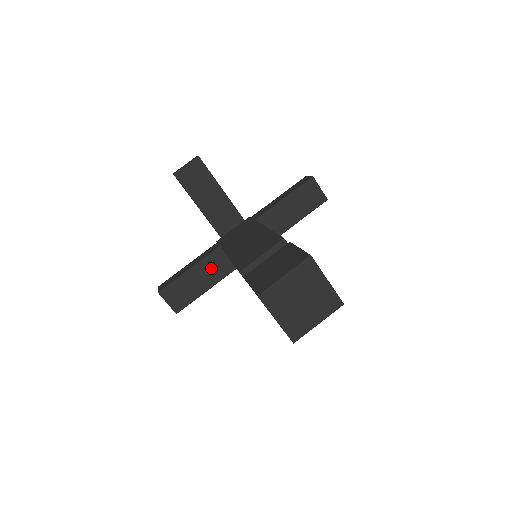
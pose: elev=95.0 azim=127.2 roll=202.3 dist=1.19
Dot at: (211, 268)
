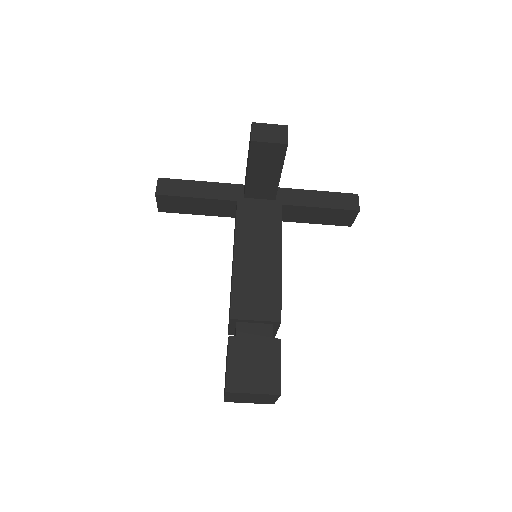
Dot at: (215, 207)
